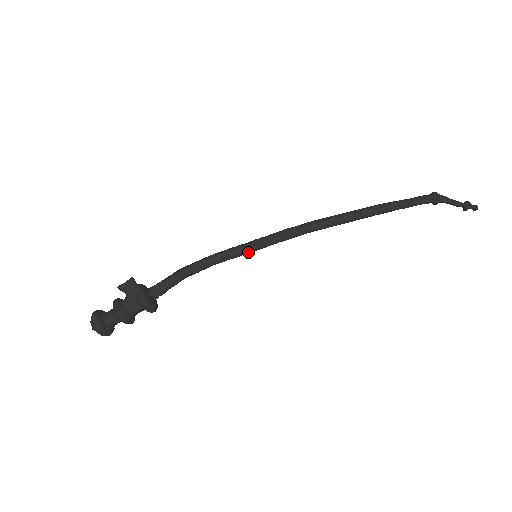
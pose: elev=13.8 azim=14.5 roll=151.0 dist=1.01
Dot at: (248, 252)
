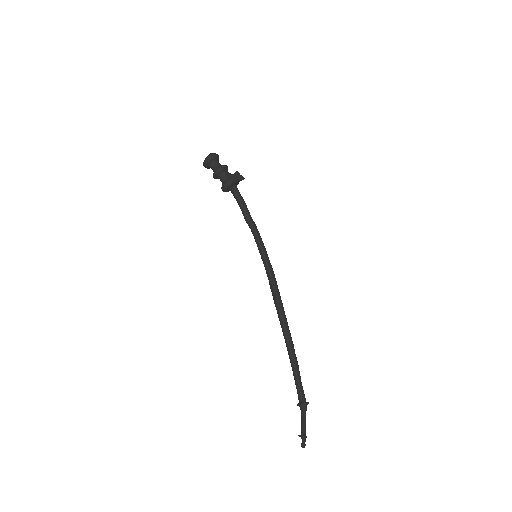
Dot at: (261, 248)
